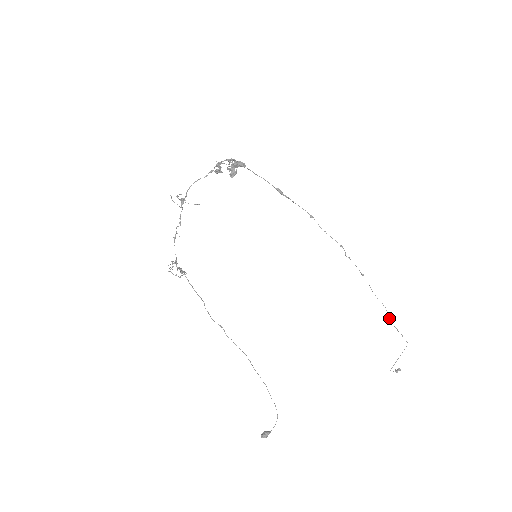
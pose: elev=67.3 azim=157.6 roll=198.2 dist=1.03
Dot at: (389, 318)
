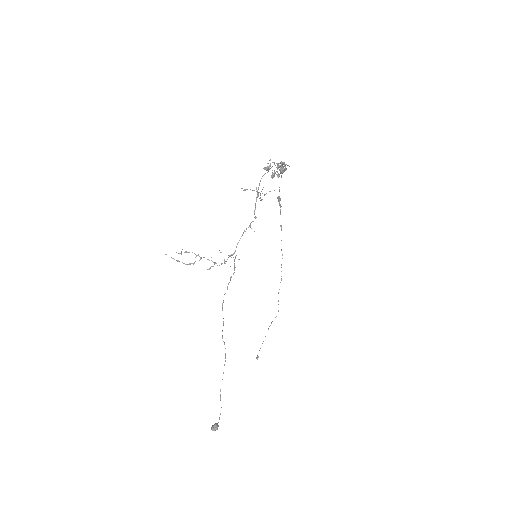
Dot at: (276, 316)
